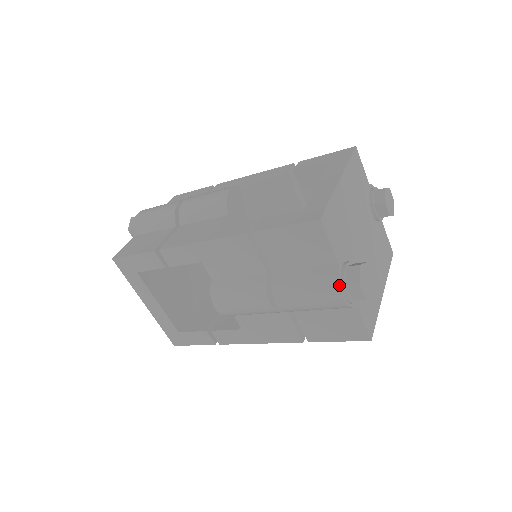
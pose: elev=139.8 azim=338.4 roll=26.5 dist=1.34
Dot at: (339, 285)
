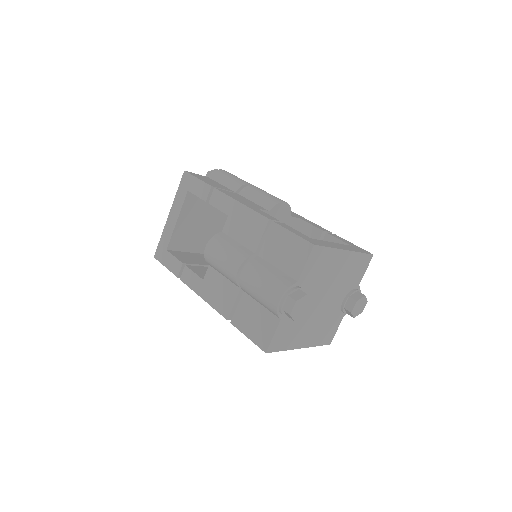
Dot at: (285, 291)
